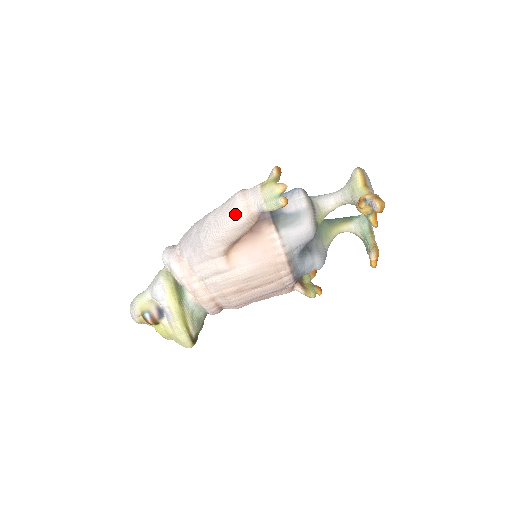
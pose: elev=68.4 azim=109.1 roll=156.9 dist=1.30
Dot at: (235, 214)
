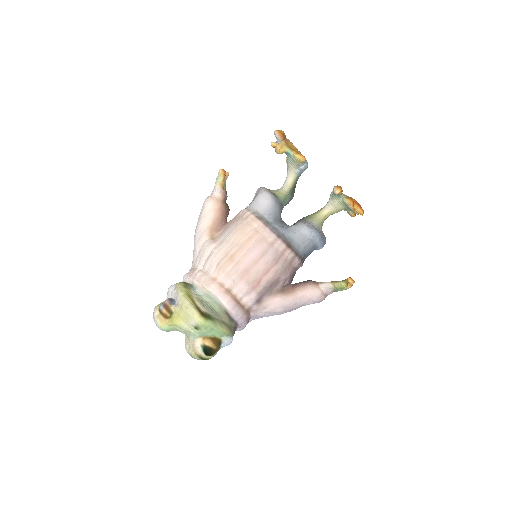
Dot at: (203, 204)
